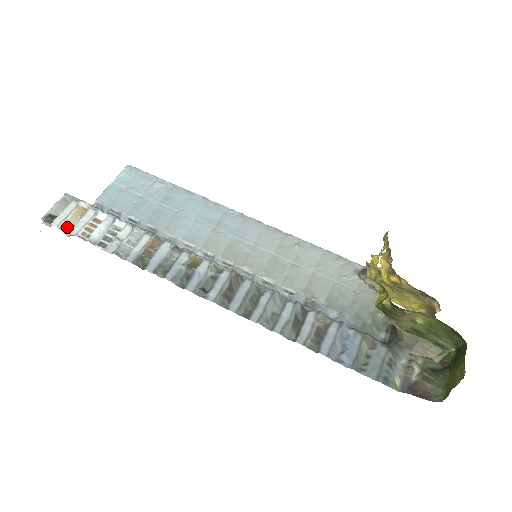
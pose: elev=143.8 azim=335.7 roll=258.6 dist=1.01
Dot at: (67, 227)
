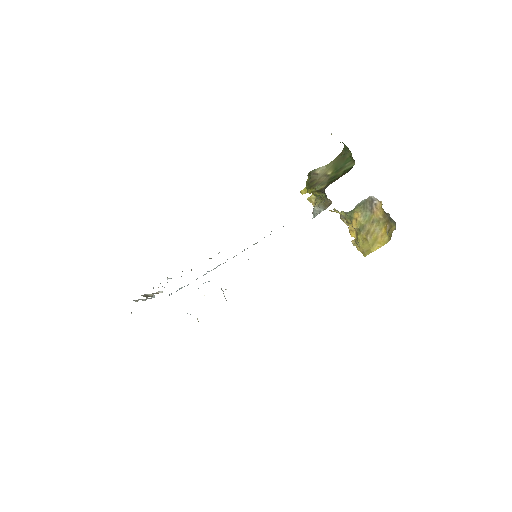
Dot at: (146, 296)
